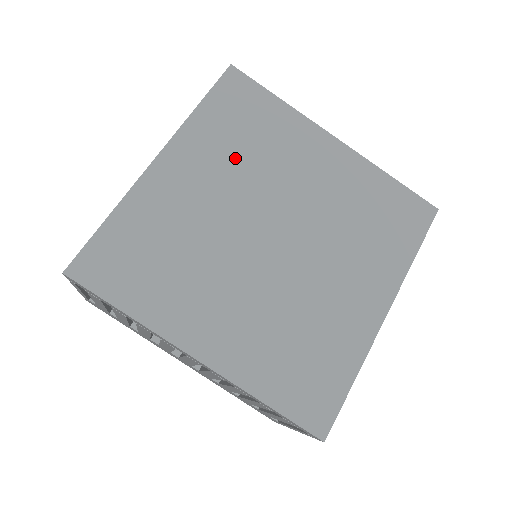
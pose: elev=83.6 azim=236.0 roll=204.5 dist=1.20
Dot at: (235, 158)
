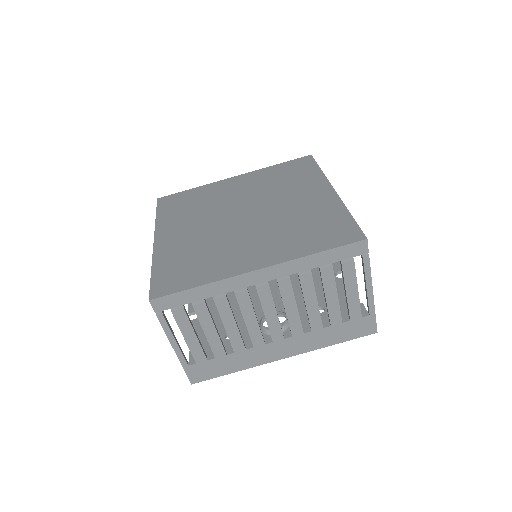
Dot at: (193, 214)
